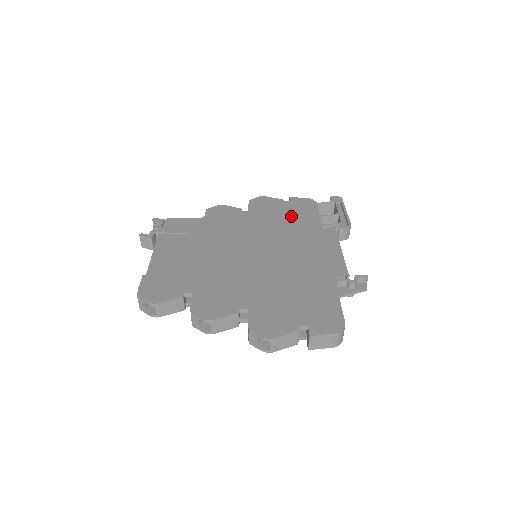
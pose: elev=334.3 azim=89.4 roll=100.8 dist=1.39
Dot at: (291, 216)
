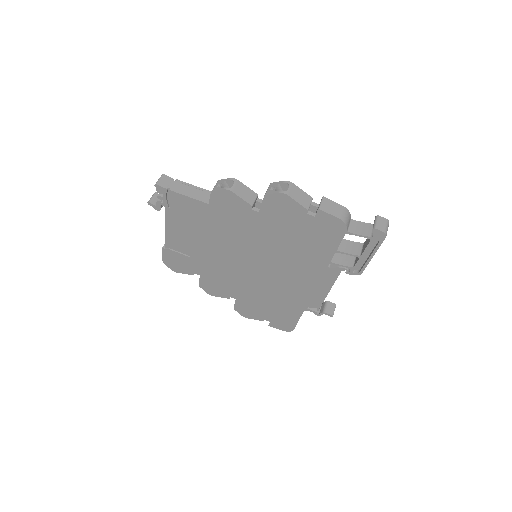
Dot at: (304, 240)
